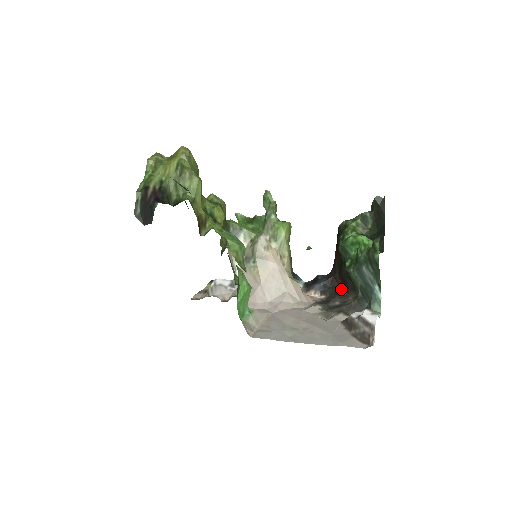
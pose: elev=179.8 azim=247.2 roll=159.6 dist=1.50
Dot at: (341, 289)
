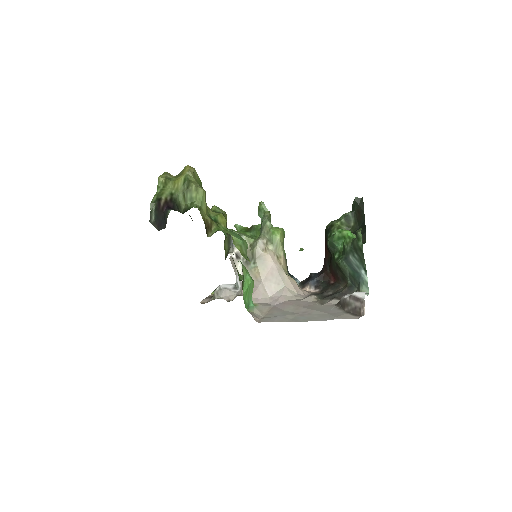
Dot at: (332, 282)
